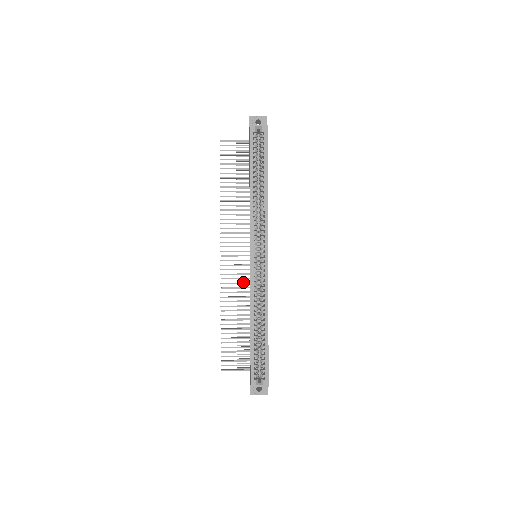
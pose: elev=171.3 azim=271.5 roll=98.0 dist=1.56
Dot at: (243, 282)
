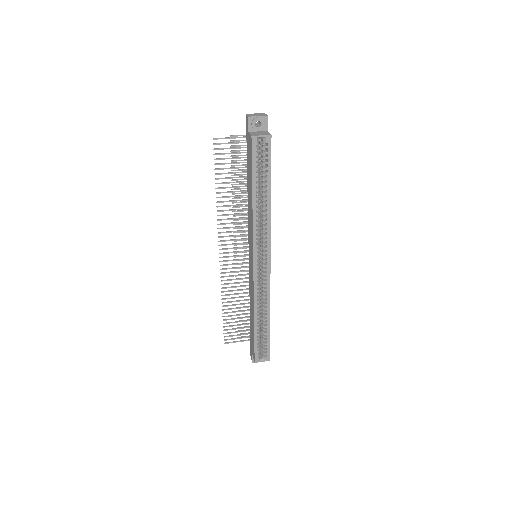
Dot at: occluded
